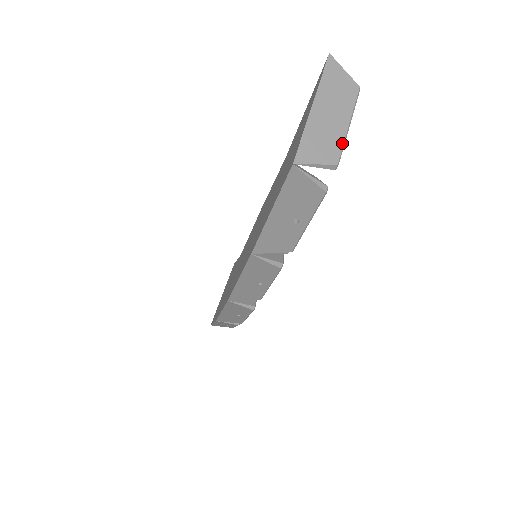
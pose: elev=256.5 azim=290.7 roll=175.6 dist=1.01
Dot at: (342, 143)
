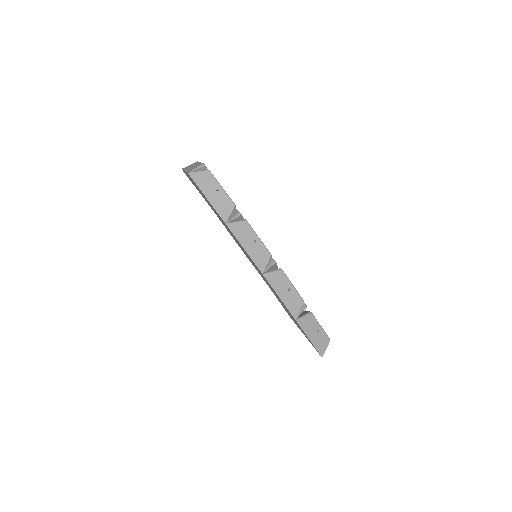
Dot at: (201, 163)
